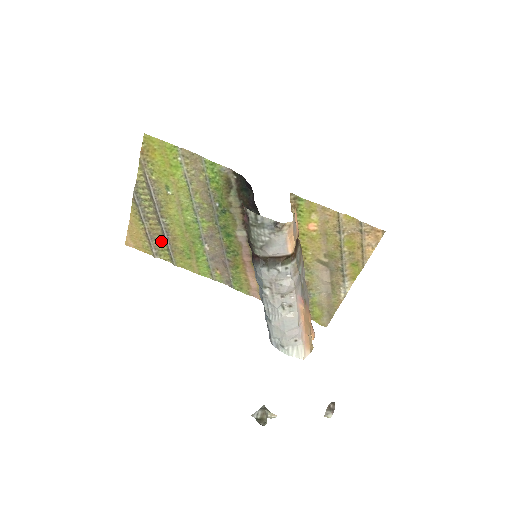
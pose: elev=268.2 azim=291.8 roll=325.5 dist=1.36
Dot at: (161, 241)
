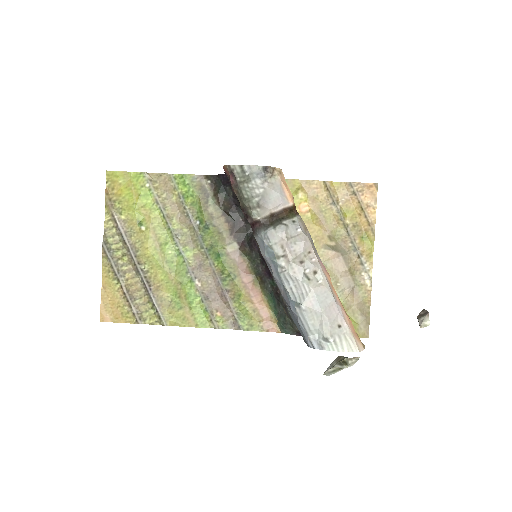
Dot at: (143, 298)
